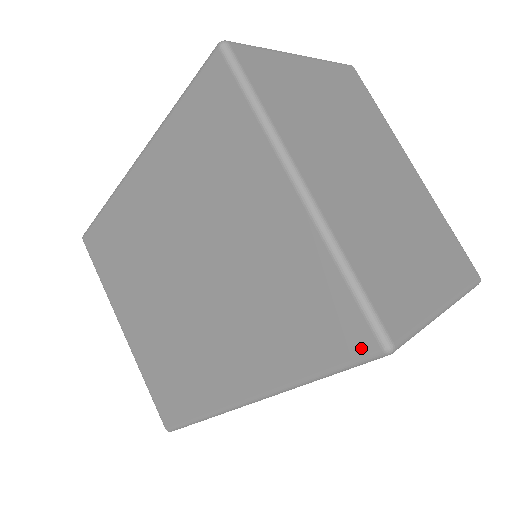
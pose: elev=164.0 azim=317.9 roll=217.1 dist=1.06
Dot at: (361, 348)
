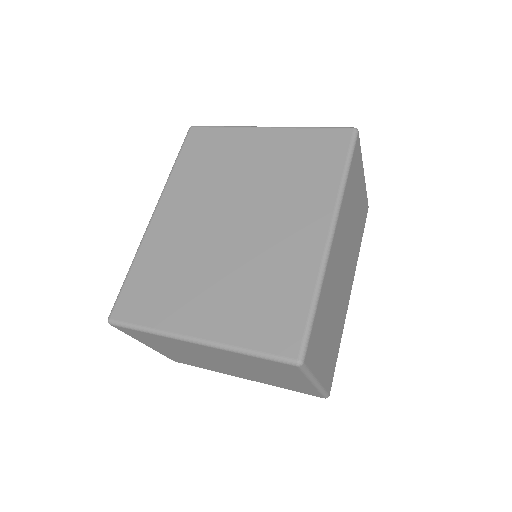
Dot at: (347, 137)
